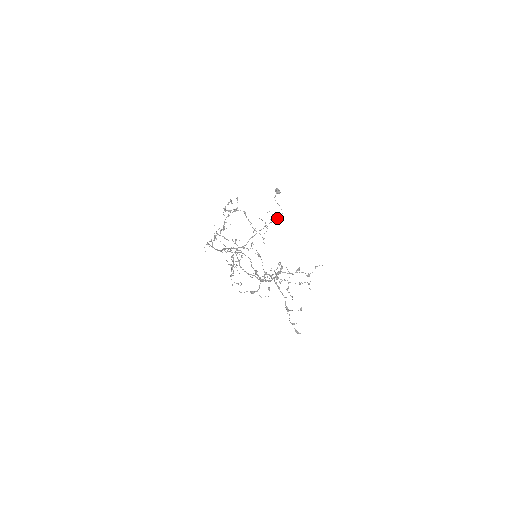
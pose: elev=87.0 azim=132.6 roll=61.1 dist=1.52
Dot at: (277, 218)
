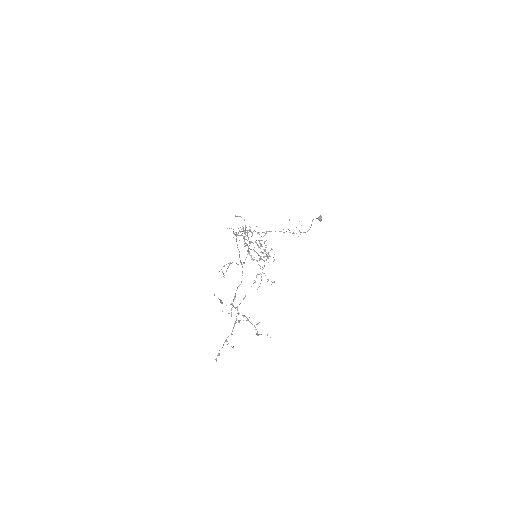
Dot at: occluded
